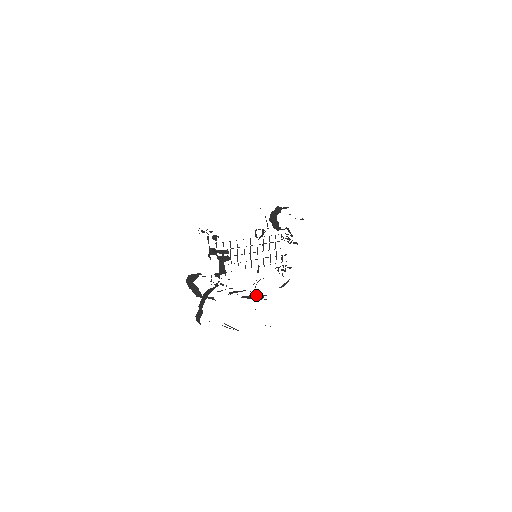
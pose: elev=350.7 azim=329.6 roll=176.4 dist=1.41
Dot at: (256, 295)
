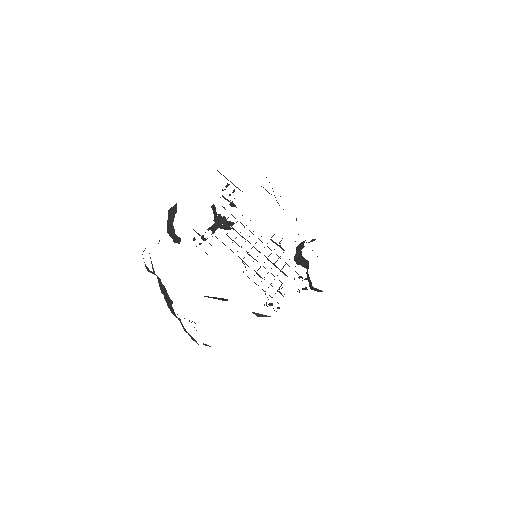
Dot at: (222, 298)
